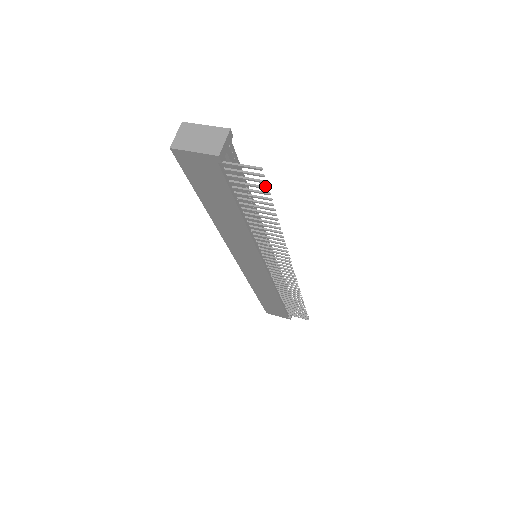
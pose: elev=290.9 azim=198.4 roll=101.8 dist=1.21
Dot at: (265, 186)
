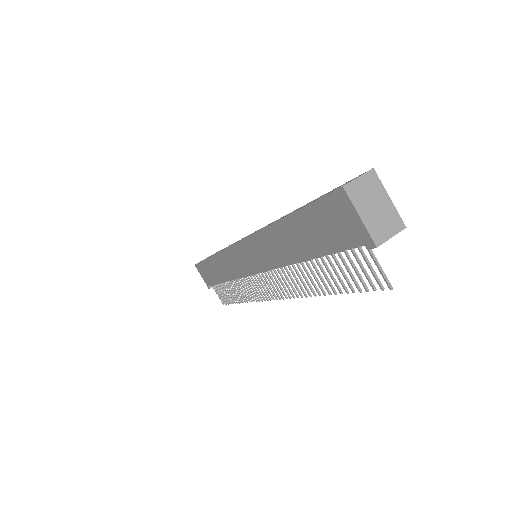
Dot at: occluded
